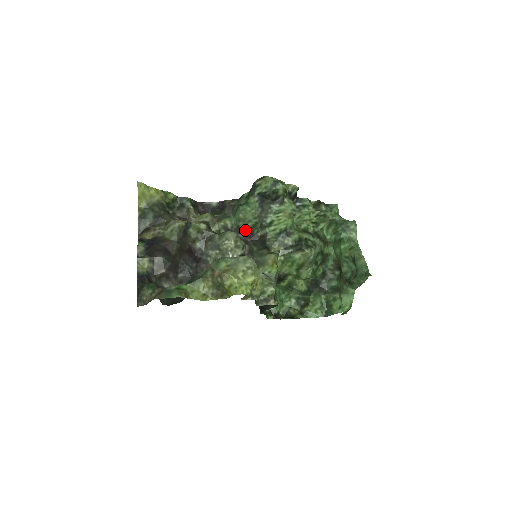
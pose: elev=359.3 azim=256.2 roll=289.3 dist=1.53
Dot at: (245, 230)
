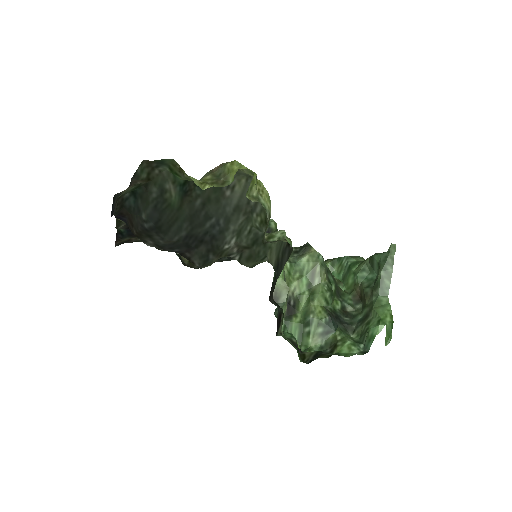
Dot at: occluded
